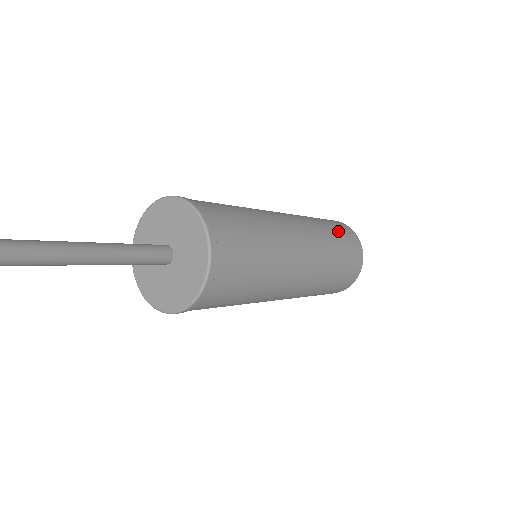
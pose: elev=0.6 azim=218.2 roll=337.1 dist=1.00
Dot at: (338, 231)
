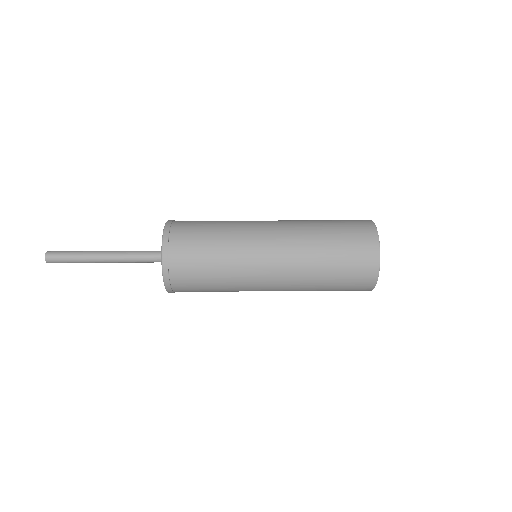
Dot at: (341, 229)
